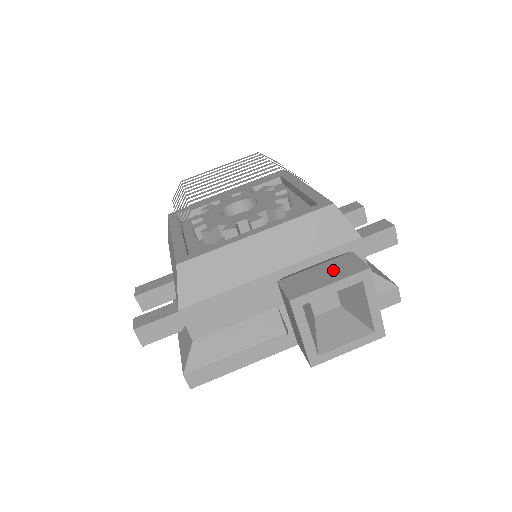
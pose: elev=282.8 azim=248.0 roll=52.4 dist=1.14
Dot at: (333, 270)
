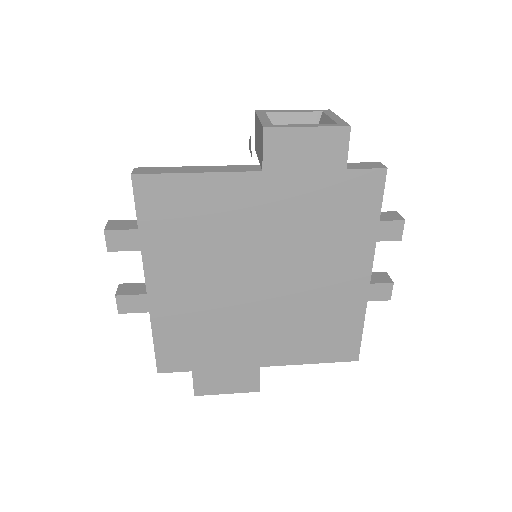
Dot at: occluded
